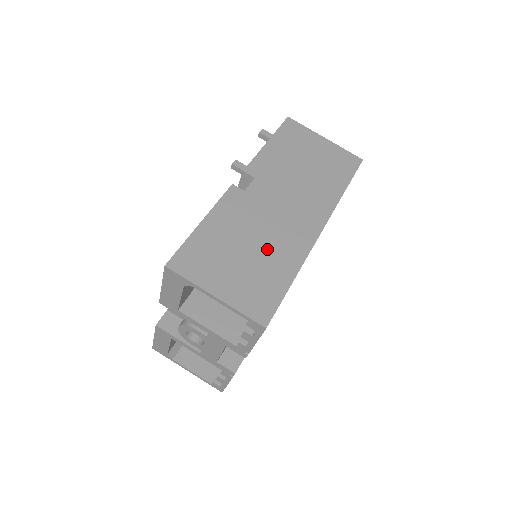
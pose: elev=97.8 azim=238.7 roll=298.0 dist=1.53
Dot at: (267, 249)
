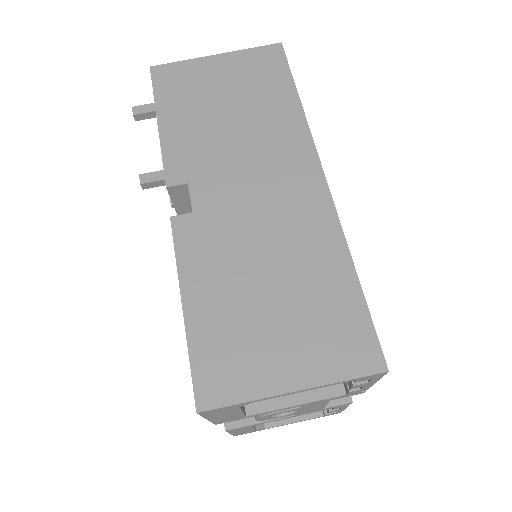
Dot at: (290, 264)
